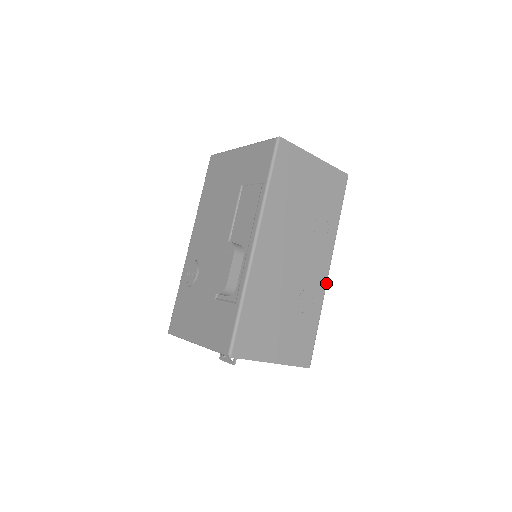
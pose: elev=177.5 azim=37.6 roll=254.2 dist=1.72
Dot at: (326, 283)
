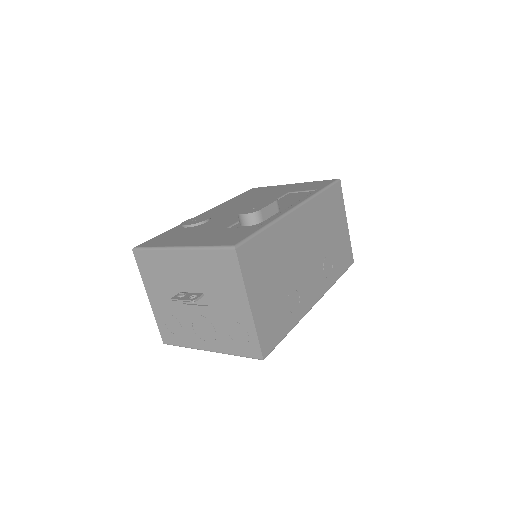
Dot at: (310, 309)
